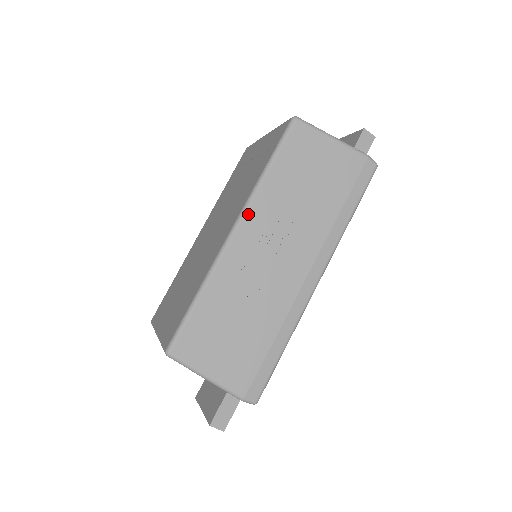
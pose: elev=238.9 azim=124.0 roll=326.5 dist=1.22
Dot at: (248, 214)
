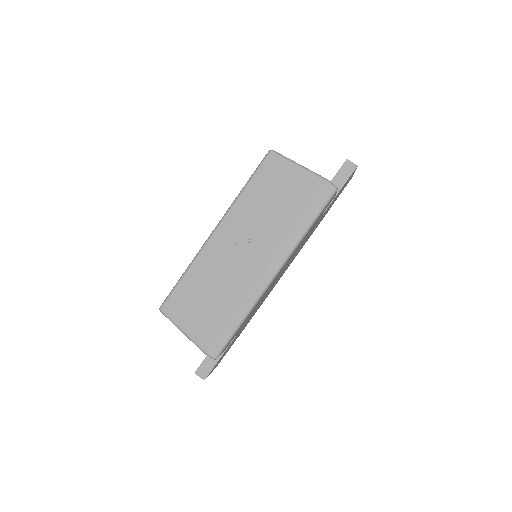
Dot at: (226, 220)
